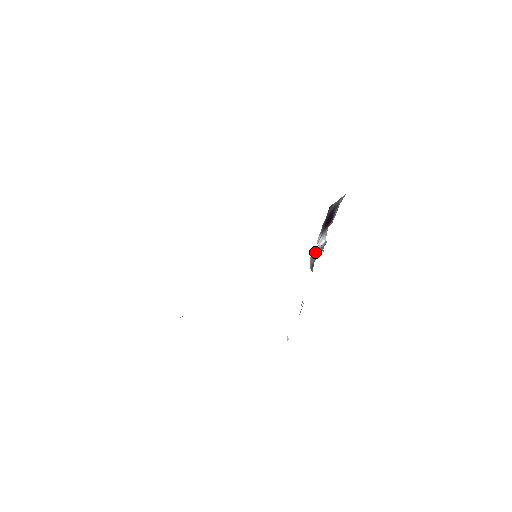
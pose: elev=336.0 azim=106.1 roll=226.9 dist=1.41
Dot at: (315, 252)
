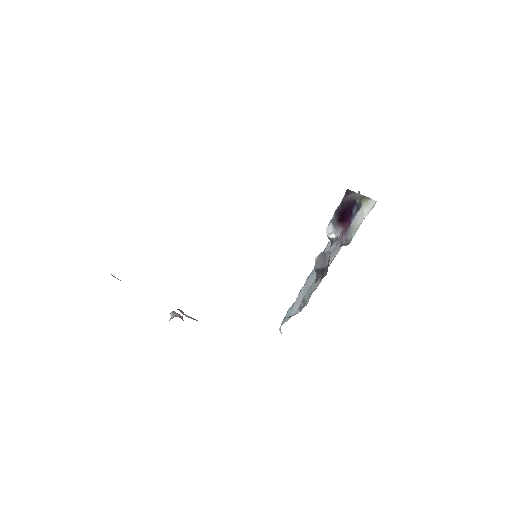
Dot at: (323, 259)
